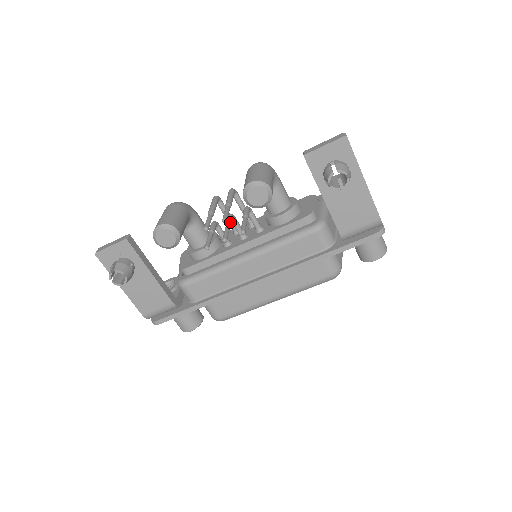
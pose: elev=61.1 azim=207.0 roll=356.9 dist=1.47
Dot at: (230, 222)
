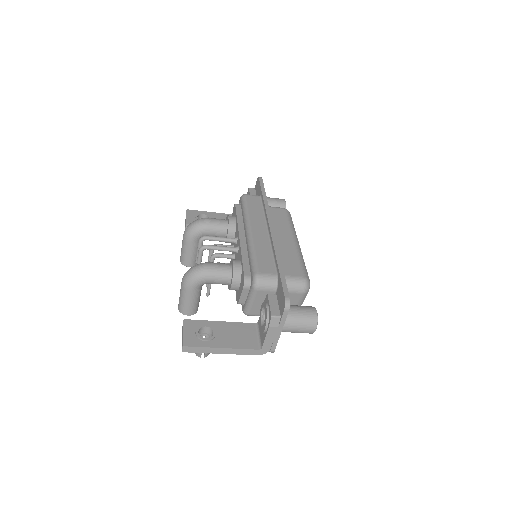
Dot at: occluded
